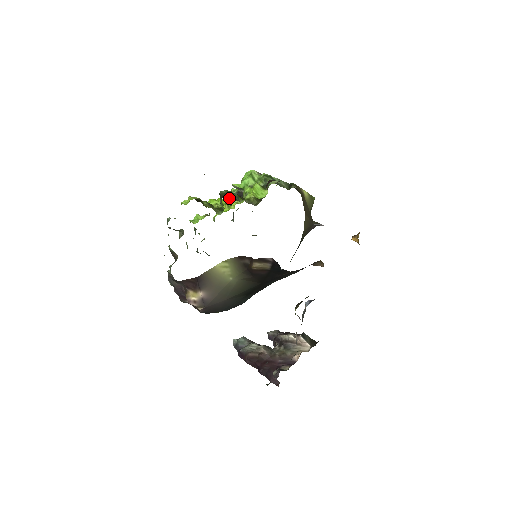
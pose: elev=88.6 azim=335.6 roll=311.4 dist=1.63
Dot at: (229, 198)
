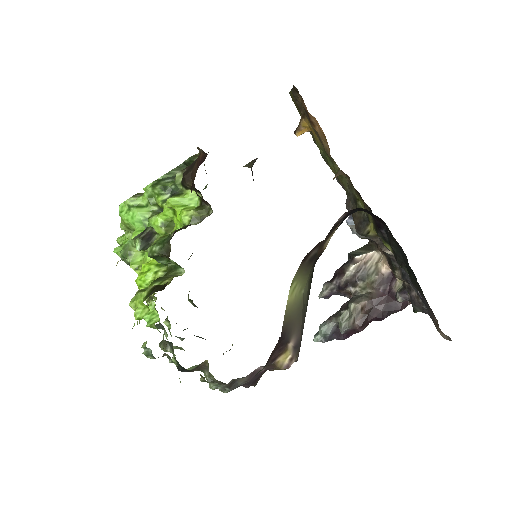
Dot at: (129, 260)
